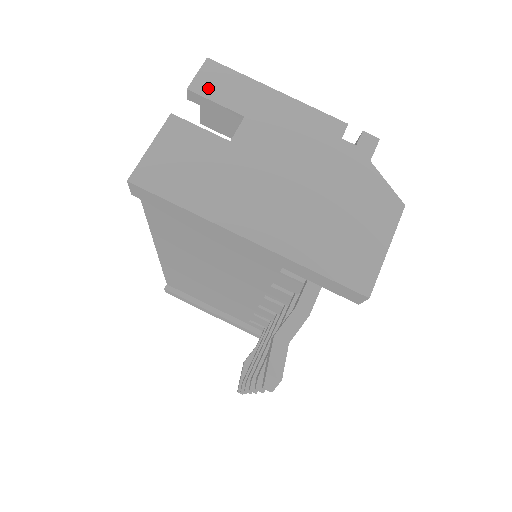
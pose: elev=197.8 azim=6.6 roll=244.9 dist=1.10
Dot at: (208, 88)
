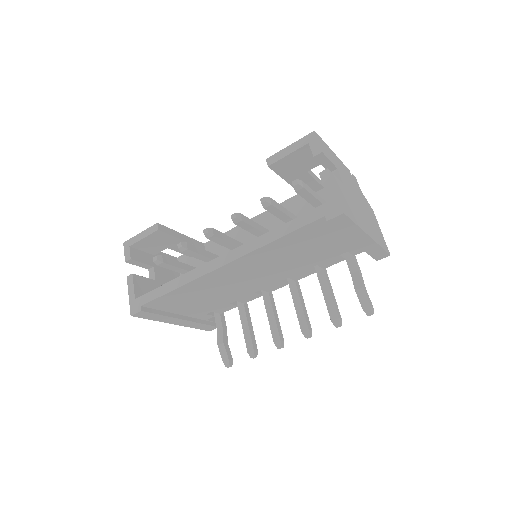
Dot at: (325, 151)
